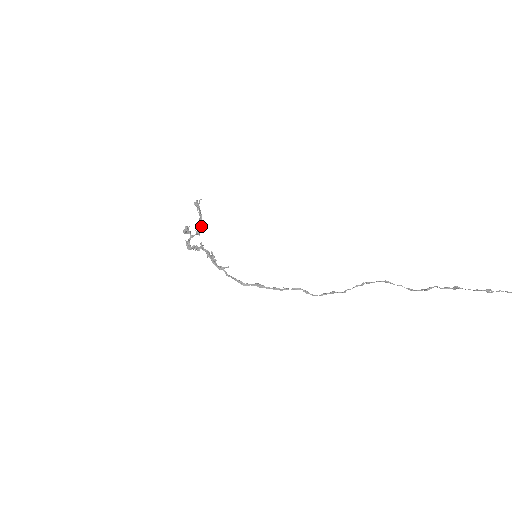
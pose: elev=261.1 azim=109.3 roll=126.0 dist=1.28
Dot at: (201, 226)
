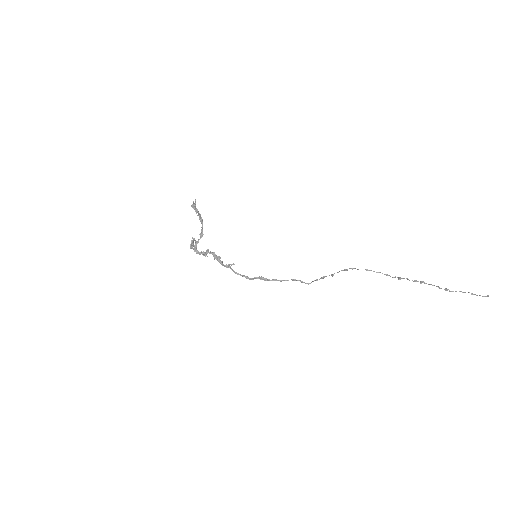
Dot at: (202, 225)
